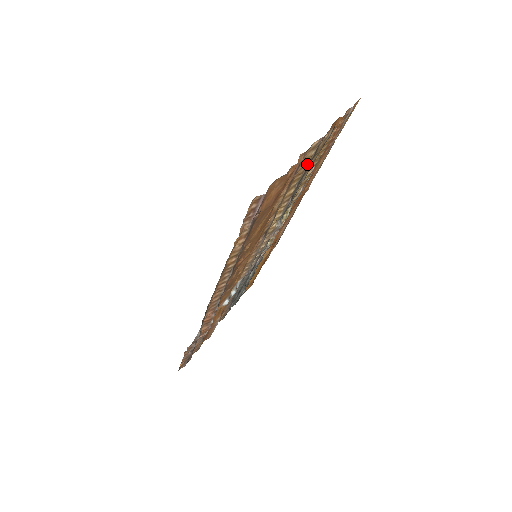
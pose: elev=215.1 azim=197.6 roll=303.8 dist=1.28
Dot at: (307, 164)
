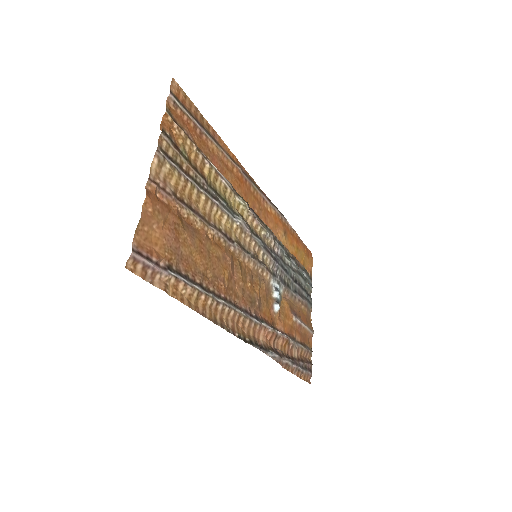
Dot at: (180, 174)
